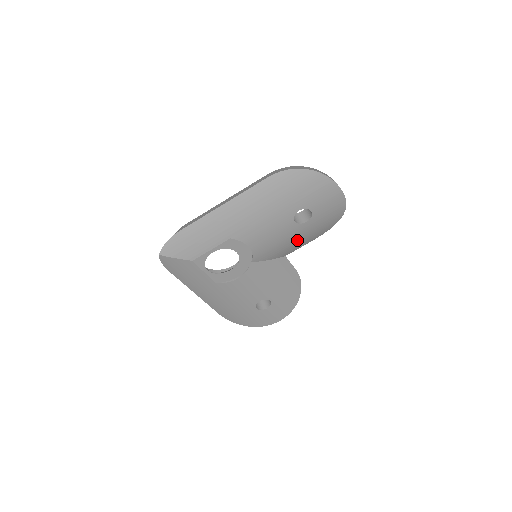
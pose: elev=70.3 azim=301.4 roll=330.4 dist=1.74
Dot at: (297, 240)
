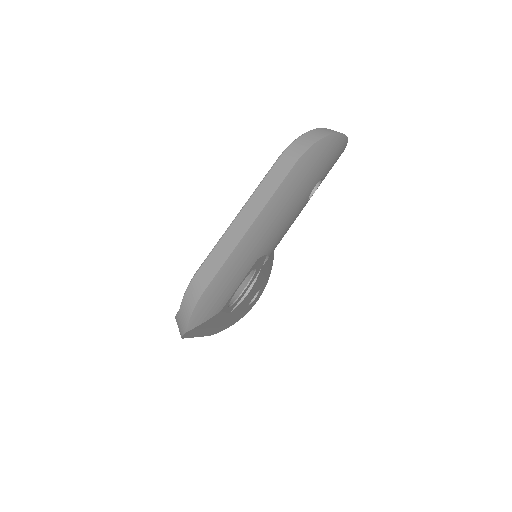
Dot at: occluded
